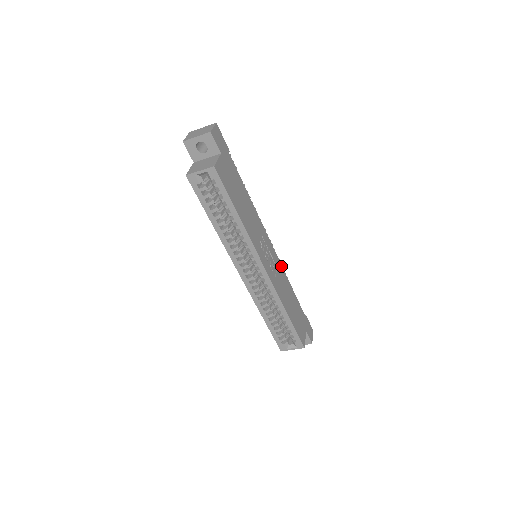
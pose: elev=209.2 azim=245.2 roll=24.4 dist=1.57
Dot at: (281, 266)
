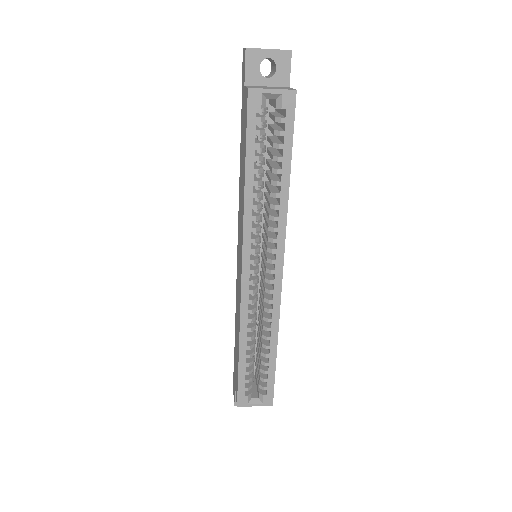
Dot at: occluded
